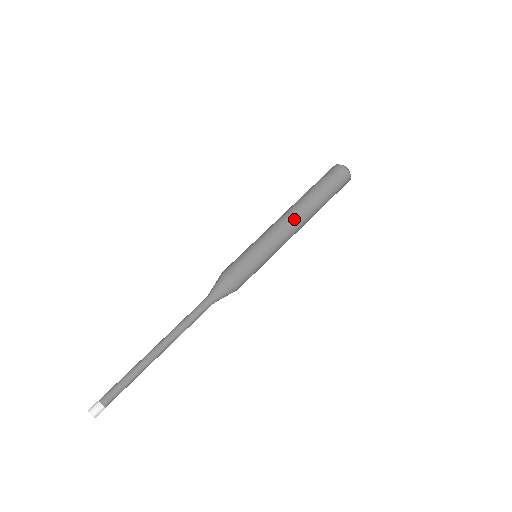
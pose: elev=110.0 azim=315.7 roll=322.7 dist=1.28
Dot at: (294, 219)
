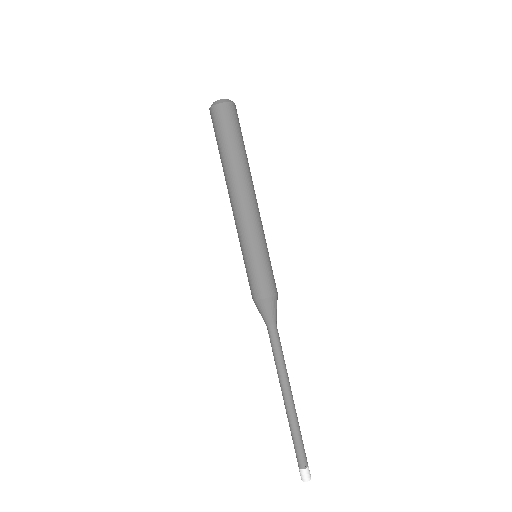
Dot at: (254, 195)
